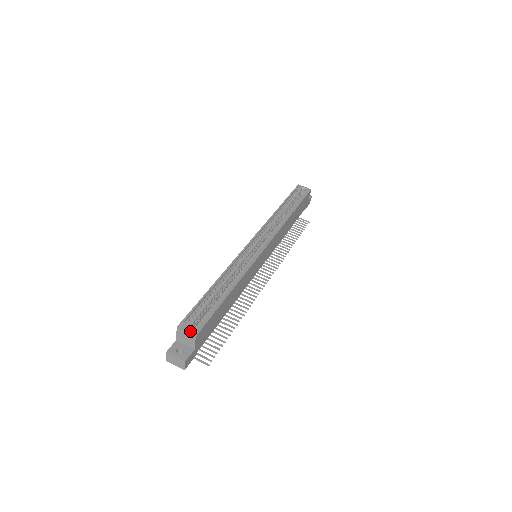
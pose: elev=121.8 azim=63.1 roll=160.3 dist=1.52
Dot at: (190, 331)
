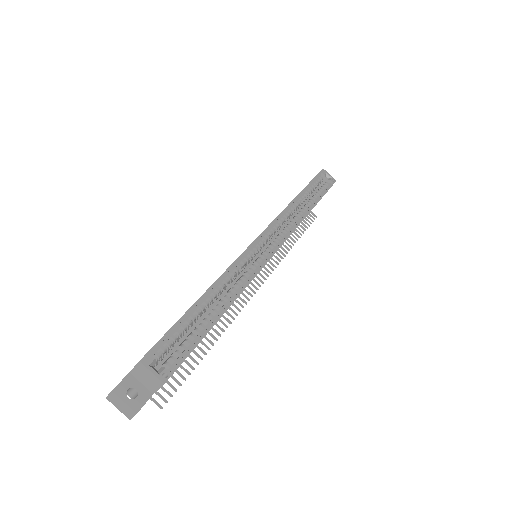
Dot at: (158, 373)
